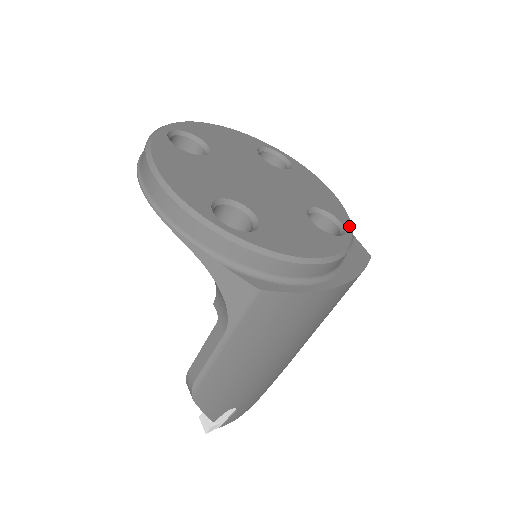
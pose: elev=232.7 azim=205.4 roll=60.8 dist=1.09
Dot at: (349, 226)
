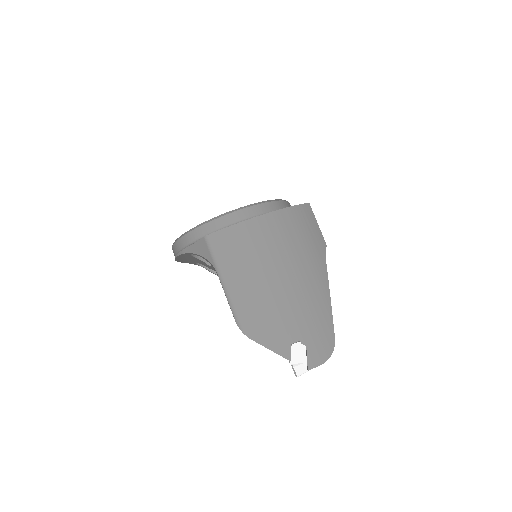
Dot at: occluded
